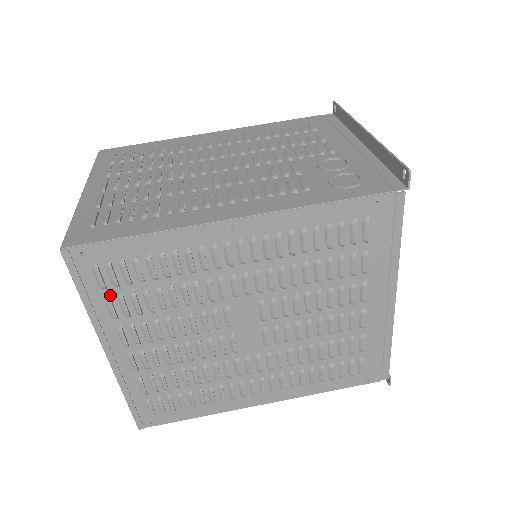
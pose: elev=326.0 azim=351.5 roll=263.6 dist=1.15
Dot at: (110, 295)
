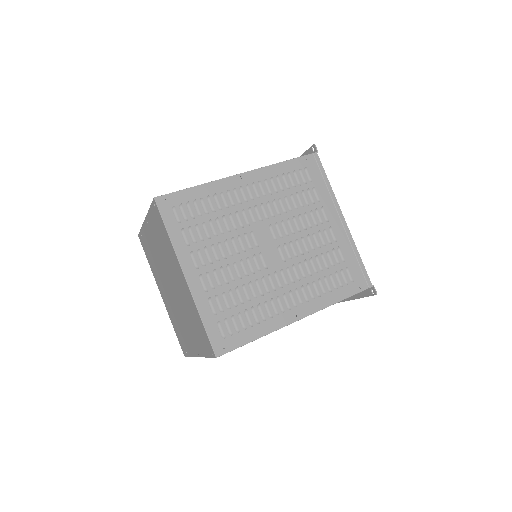
Dot at: (183, 227)
